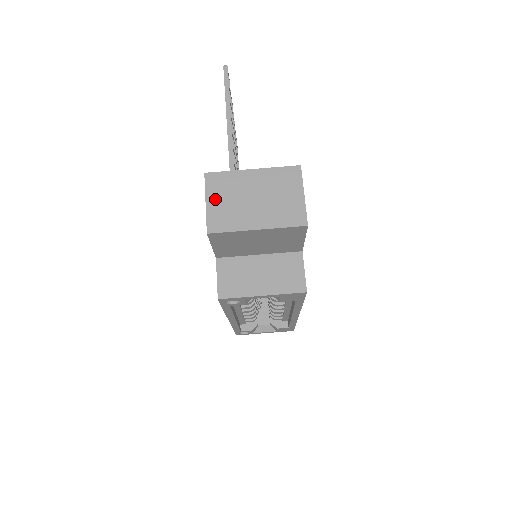
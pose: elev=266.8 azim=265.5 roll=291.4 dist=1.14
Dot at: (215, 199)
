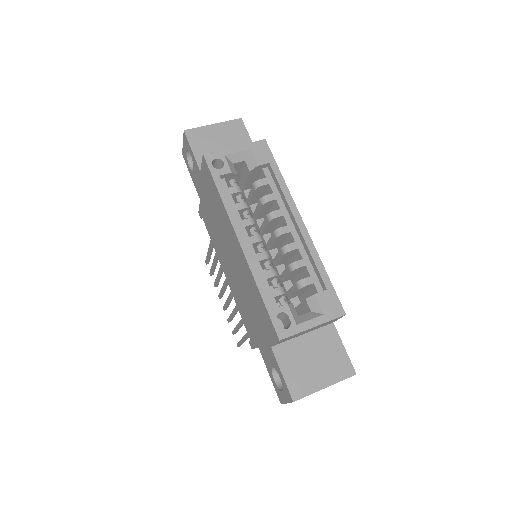
Dot at: occluded
